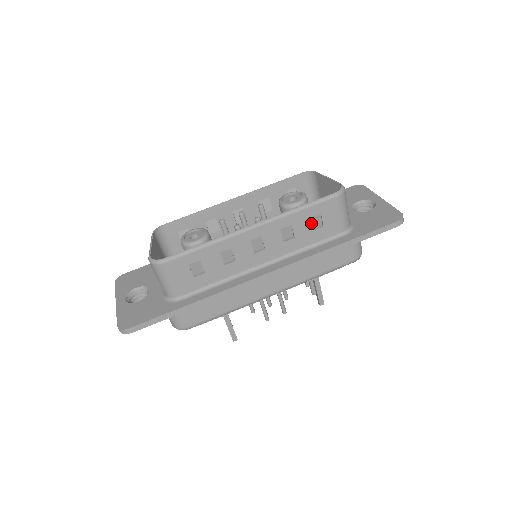
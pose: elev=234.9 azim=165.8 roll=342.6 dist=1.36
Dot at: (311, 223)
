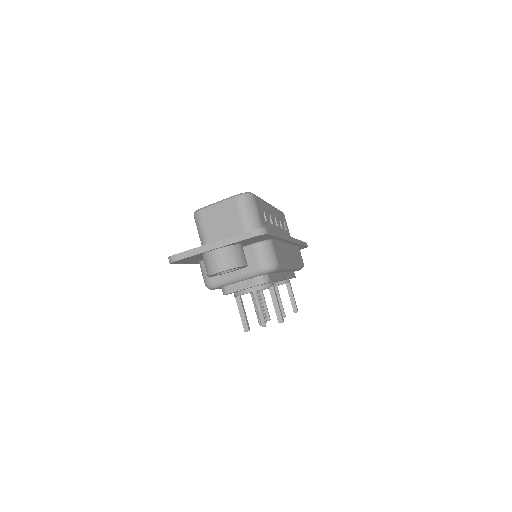
Dot at: (283, 225)
